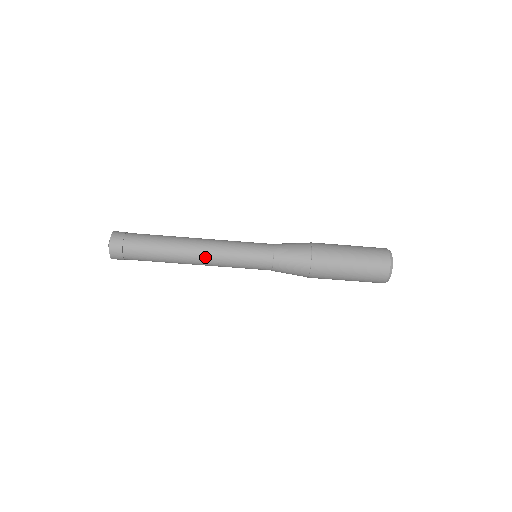
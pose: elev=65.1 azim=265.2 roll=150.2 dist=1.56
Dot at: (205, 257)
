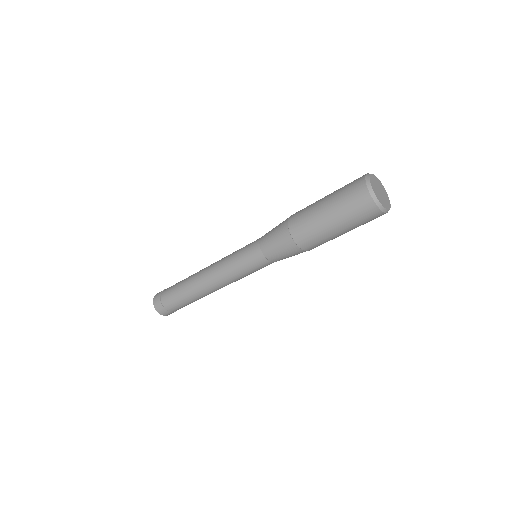
Dot at: occluded
